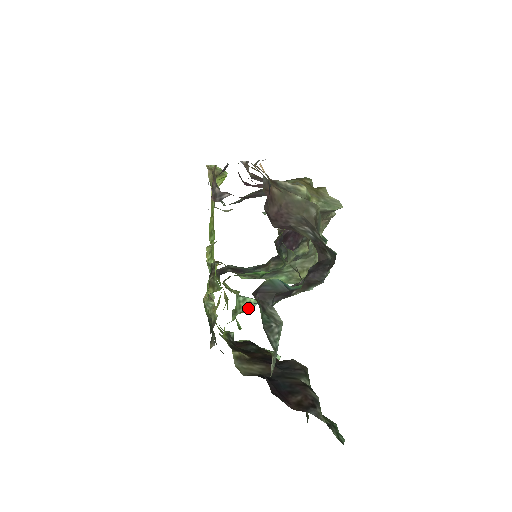
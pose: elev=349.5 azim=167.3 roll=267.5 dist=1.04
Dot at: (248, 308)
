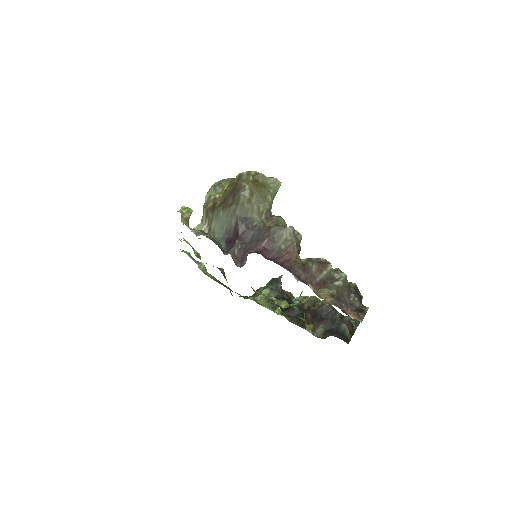
Dot at: occluded
